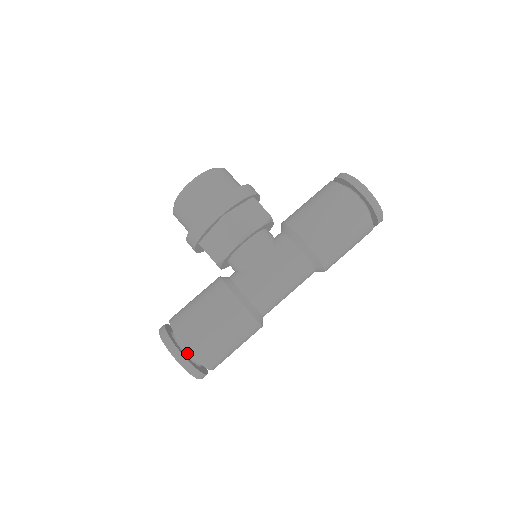
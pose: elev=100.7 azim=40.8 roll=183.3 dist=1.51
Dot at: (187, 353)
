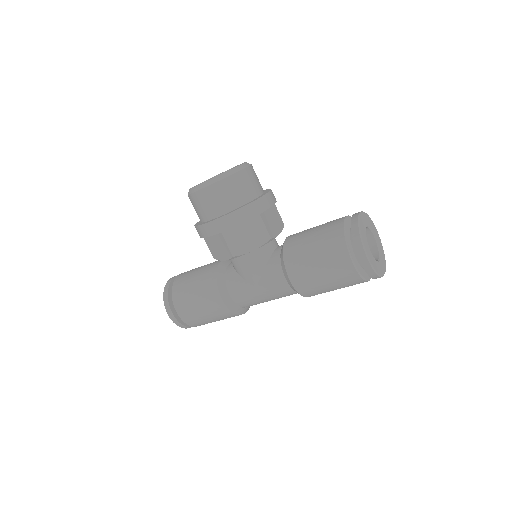
Dot at: occluded
